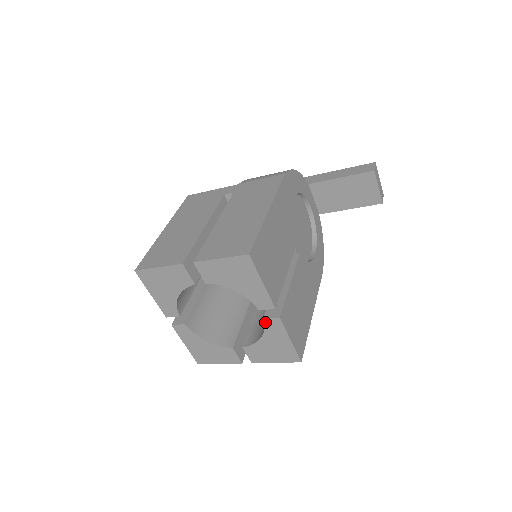
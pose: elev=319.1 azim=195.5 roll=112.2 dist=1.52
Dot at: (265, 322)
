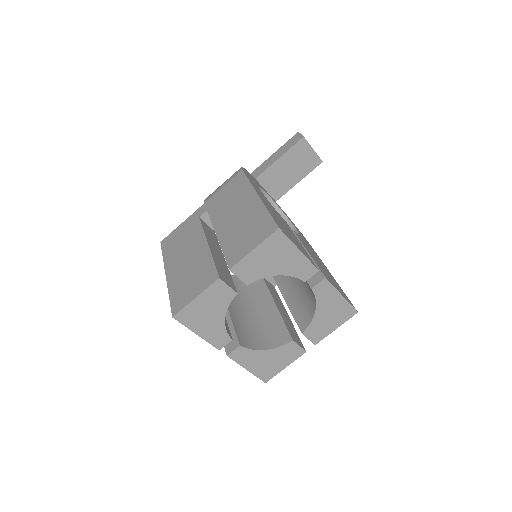
Dot at: (314, 291)
